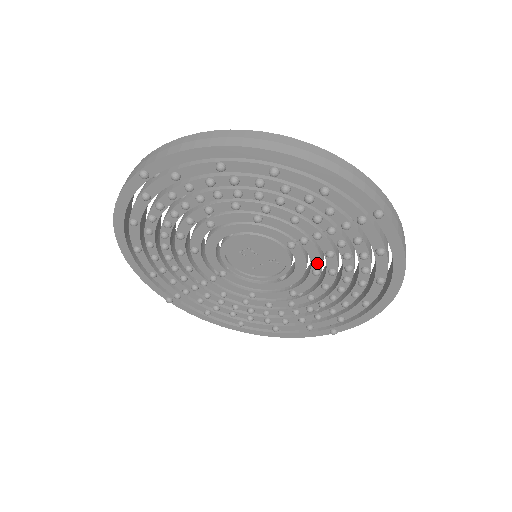
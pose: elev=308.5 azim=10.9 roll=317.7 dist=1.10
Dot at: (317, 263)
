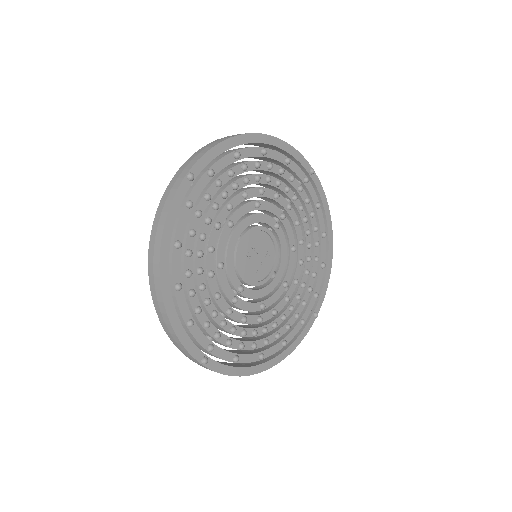
Dot at: (292, 239)
